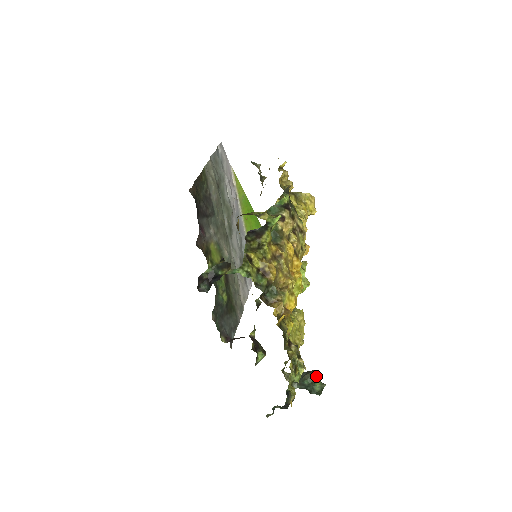
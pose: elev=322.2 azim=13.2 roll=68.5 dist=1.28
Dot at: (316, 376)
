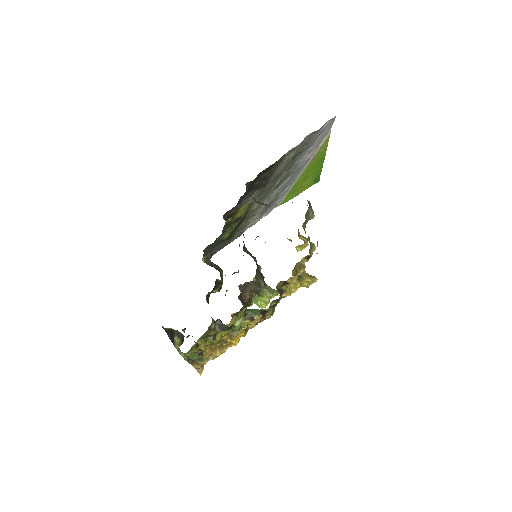
Dot at: occluded
